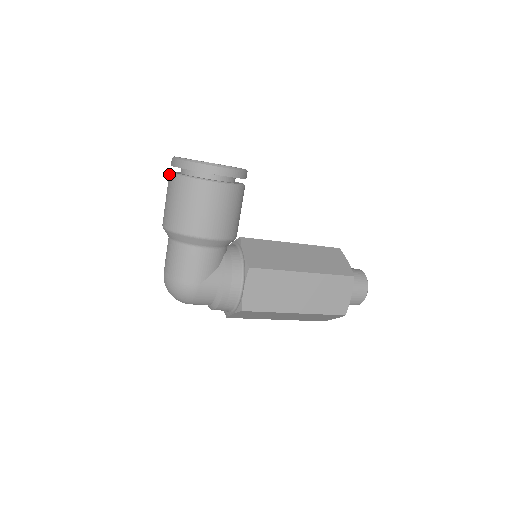
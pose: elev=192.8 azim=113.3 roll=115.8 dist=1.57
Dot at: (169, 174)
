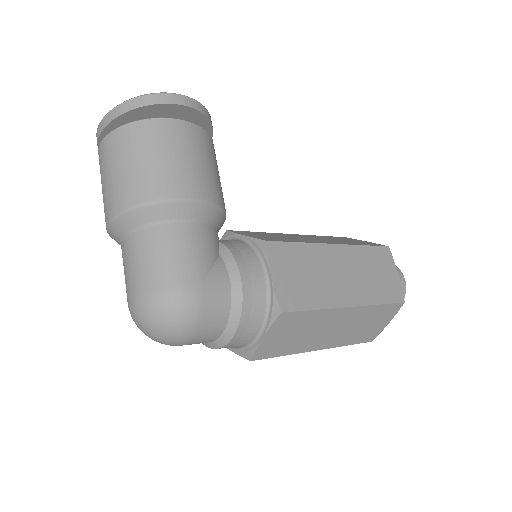
Dot at: (99, 146)
